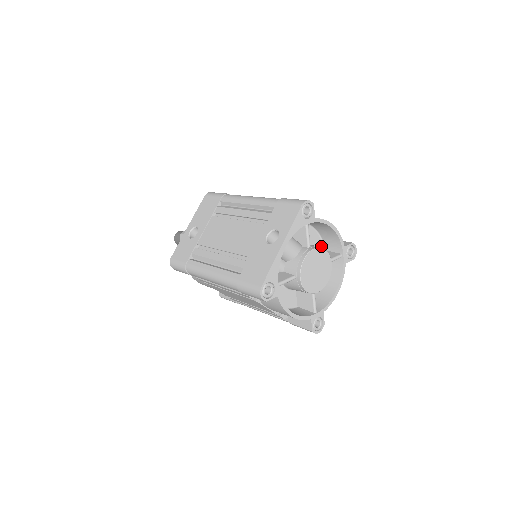
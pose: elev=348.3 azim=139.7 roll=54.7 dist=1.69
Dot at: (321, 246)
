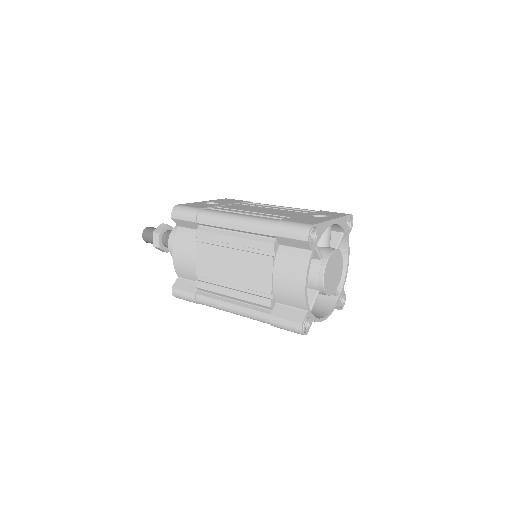
Dot at: occluded
